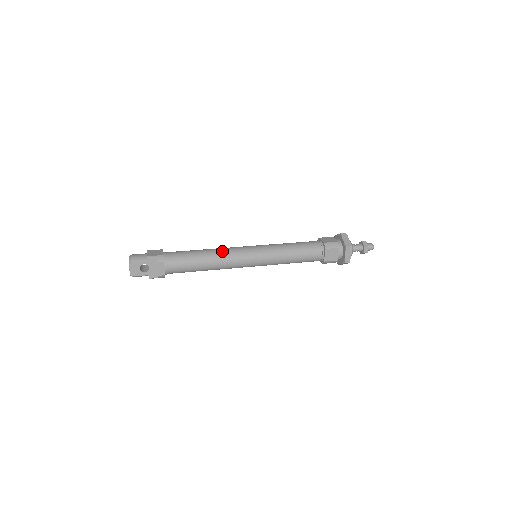
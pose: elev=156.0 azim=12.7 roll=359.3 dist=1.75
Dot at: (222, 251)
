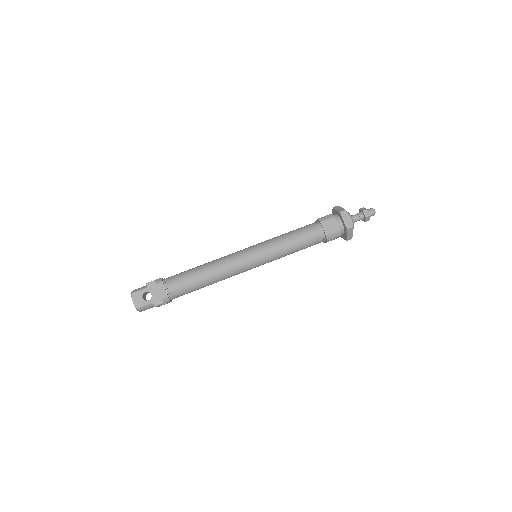
Dot at: (218, 259)
